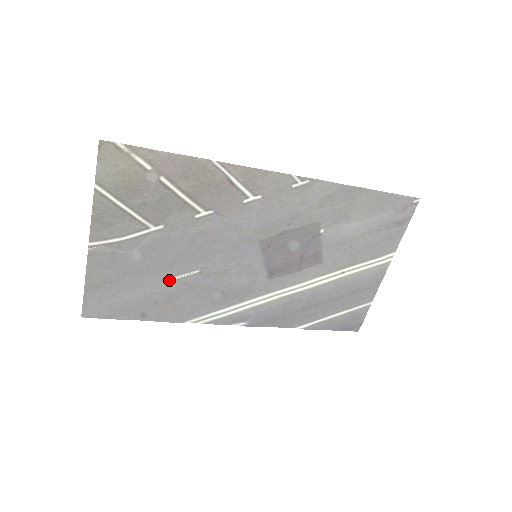
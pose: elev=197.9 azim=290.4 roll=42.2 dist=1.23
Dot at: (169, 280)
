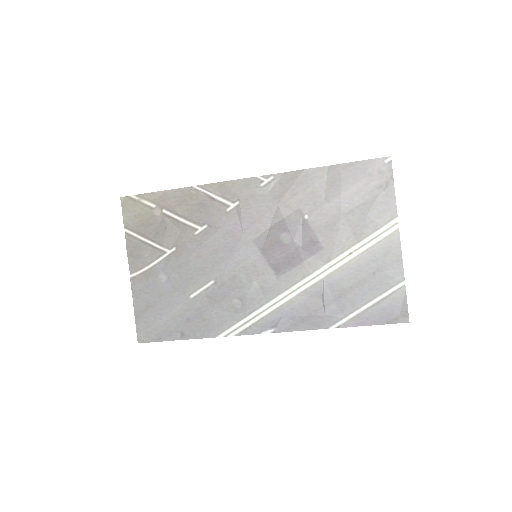
Dot at: (193, 296)
